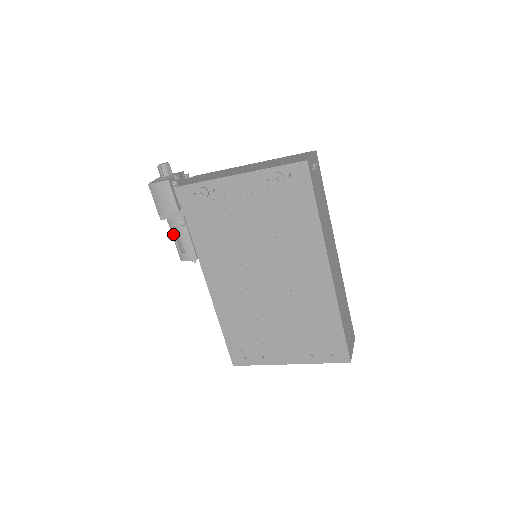
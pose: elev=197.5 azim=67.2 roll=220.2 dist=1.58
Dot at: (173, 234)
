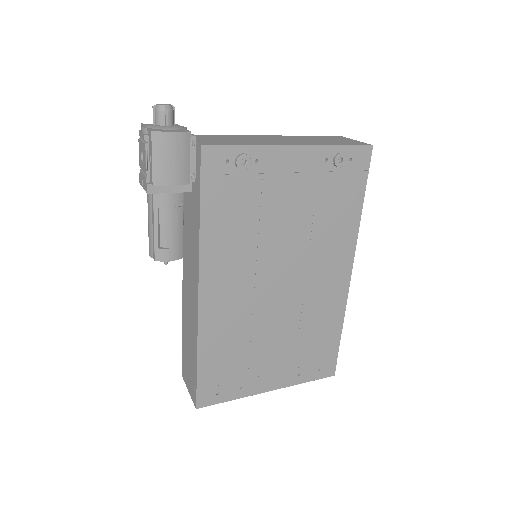
Dot at: (157, 218)
